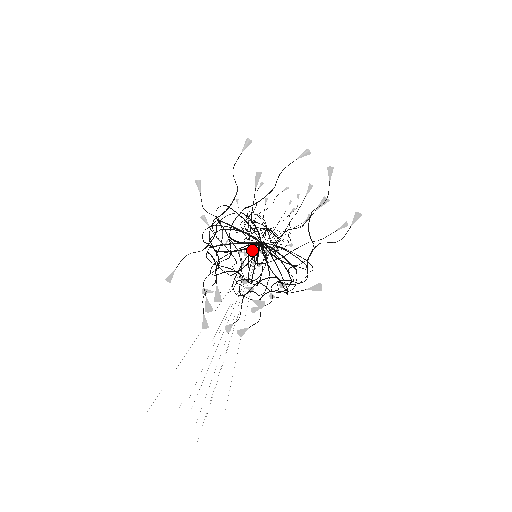
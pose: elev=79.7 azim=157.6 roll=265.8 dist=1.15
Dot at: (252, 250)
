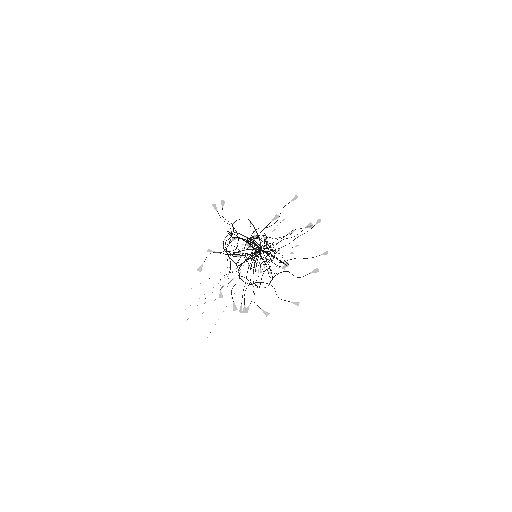
Dot at: (254, 253)
